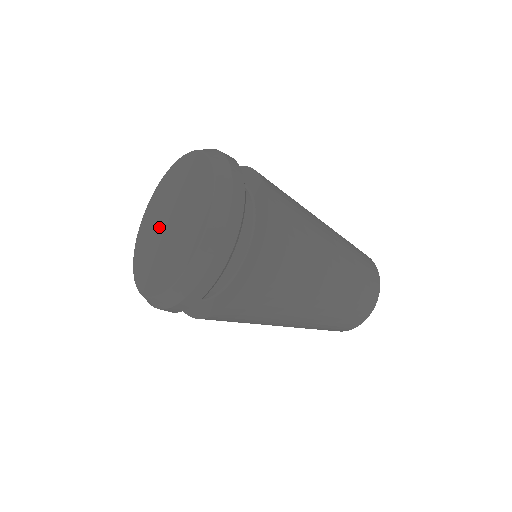
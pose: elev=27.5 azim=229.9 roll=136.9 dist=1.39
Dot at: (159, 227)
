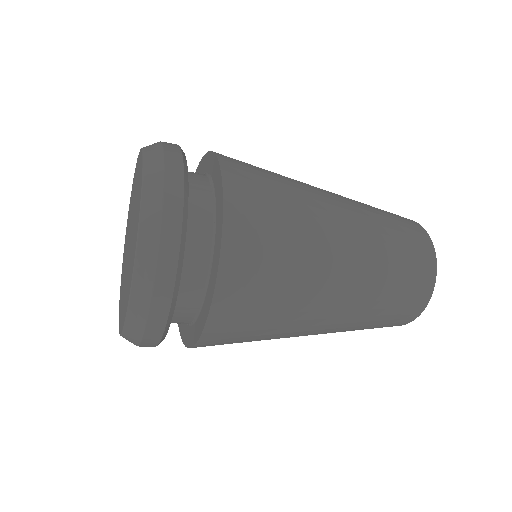
Dot at: (127, 244)
